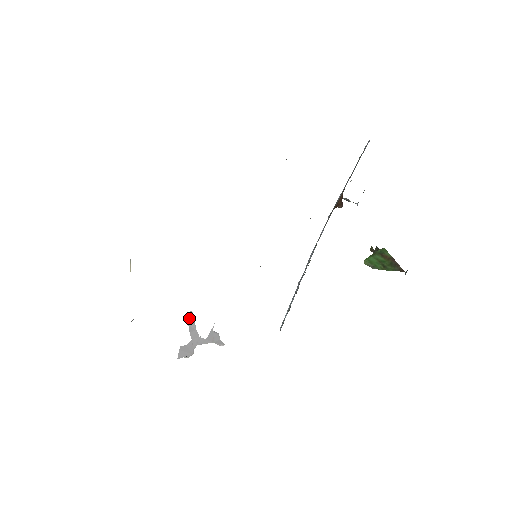
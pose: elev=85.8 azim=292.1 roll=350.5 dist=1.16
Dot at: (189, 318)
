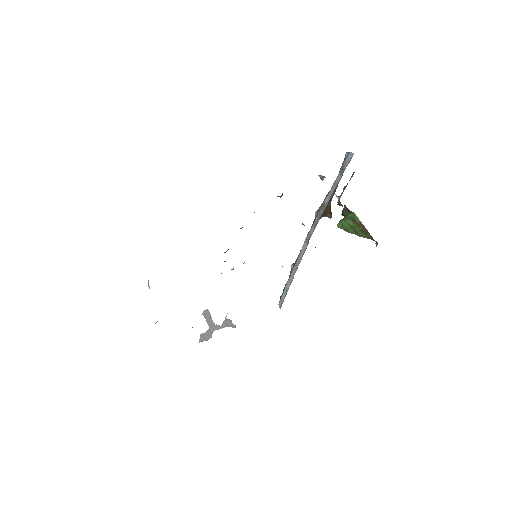
Dot at: (205, 314)
